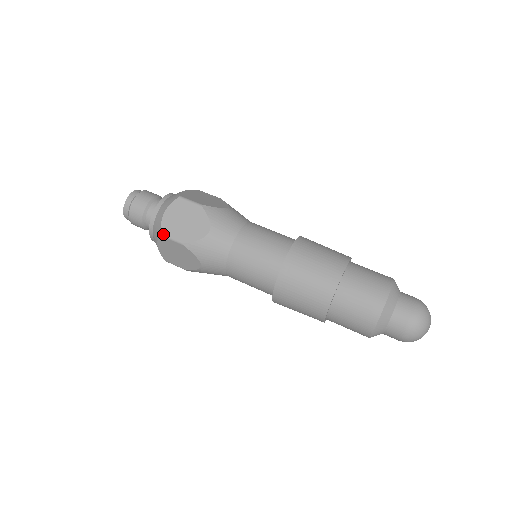
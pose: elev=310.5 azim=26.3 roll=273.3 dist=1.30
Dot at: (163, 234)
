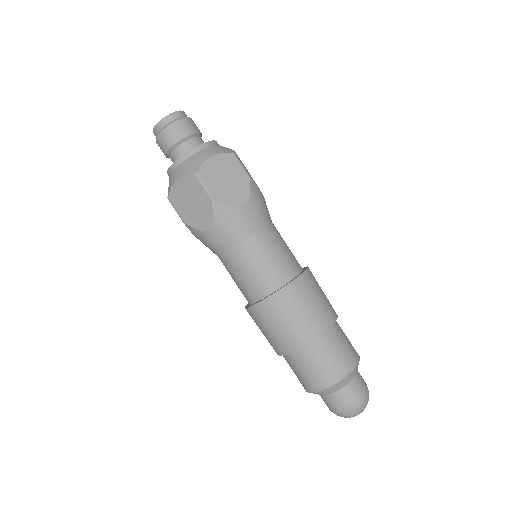
Dot at: (169, 200)
